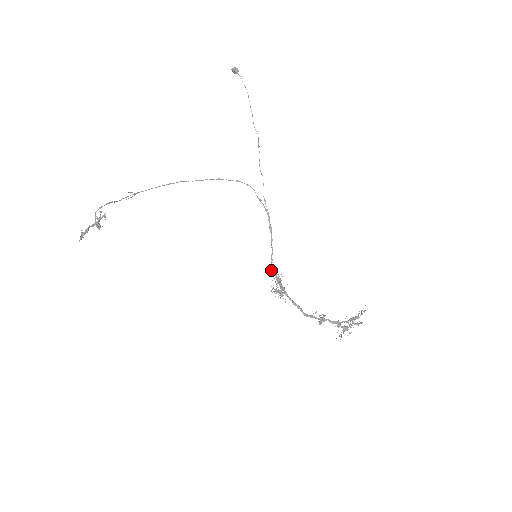
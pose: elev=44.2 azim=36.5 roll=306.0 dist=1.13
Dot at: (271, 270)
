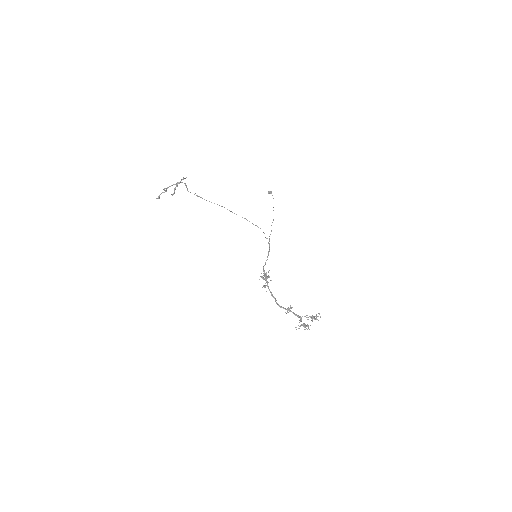
Dot at: (263, 269)
